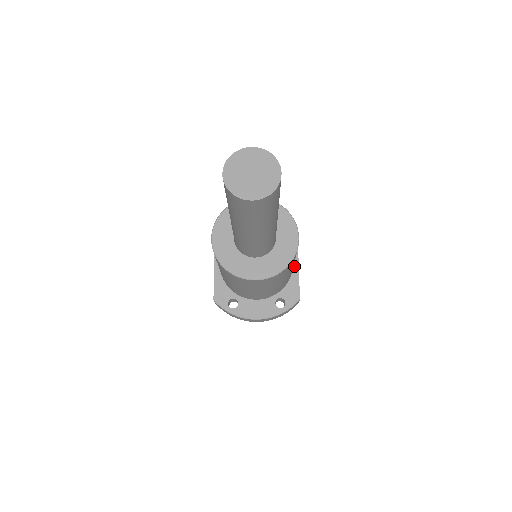
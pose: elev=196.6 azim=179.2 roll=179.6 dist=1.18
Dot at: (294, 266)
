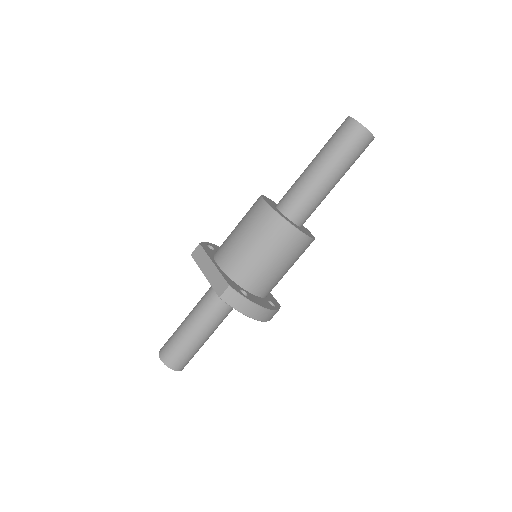
Dot at: occluded
